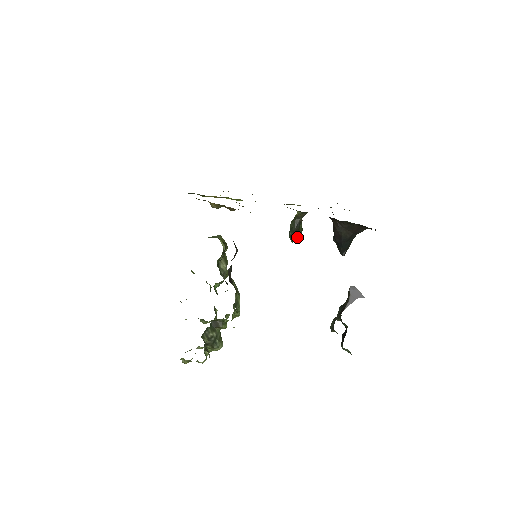
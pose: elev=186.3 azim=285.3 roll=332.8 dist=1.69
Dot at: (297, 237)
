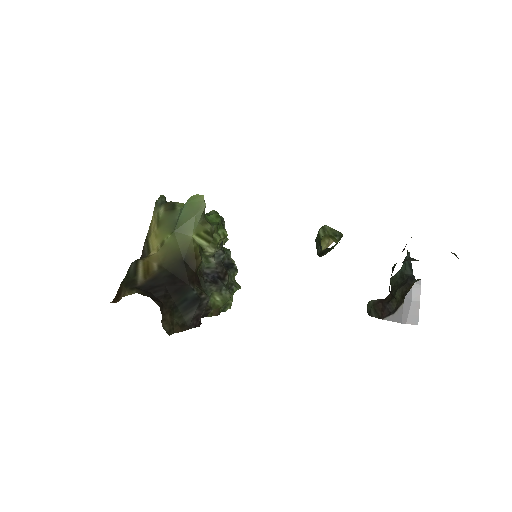
Dot at: occluded
